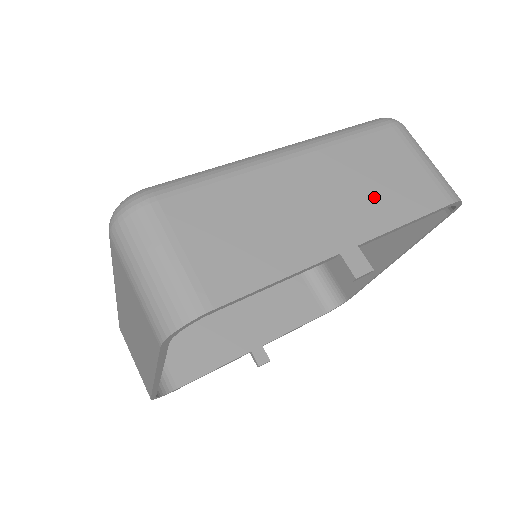
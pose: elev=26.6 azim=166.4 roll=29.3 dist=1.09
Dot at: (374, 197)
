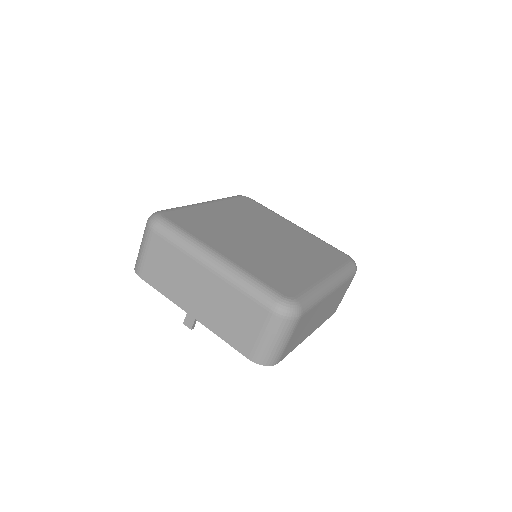
Dot at: (221, 318)
